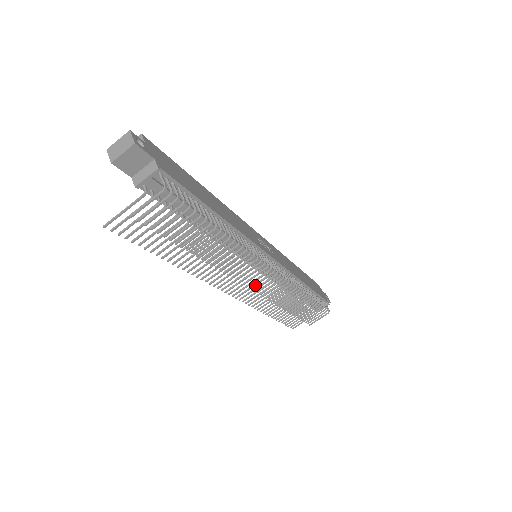
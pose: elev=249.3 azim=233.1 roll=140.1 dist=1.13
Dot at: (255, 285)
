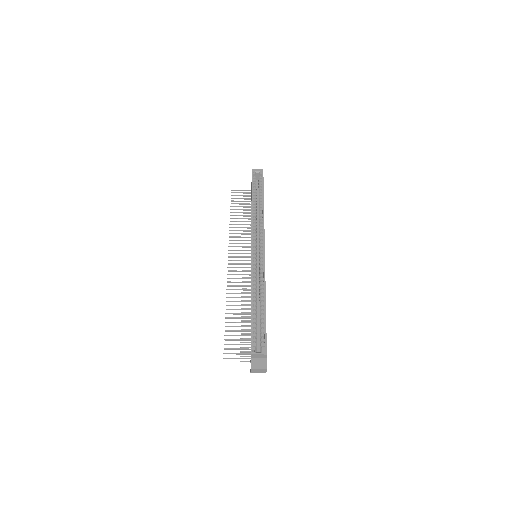
Dot at: occluded
